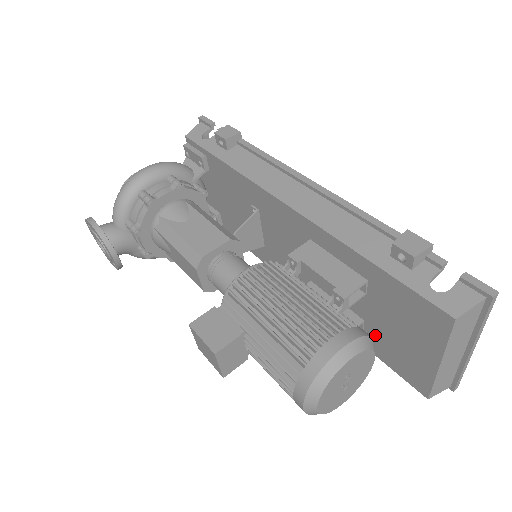
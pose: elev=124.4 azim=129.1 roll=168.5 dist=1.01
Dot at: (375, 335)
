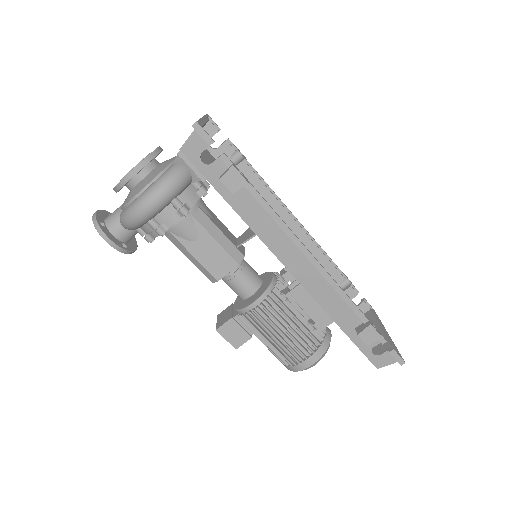
Dot at: occluded
